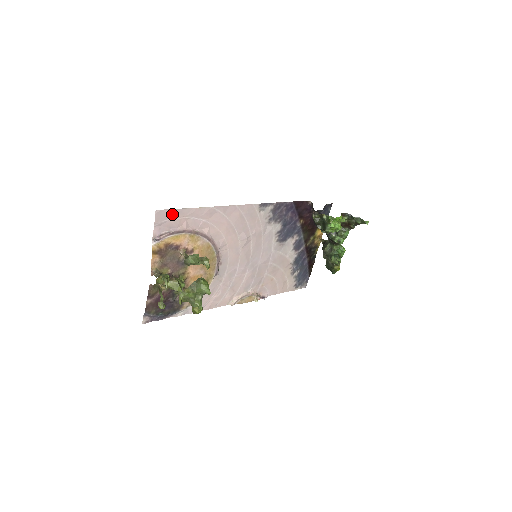
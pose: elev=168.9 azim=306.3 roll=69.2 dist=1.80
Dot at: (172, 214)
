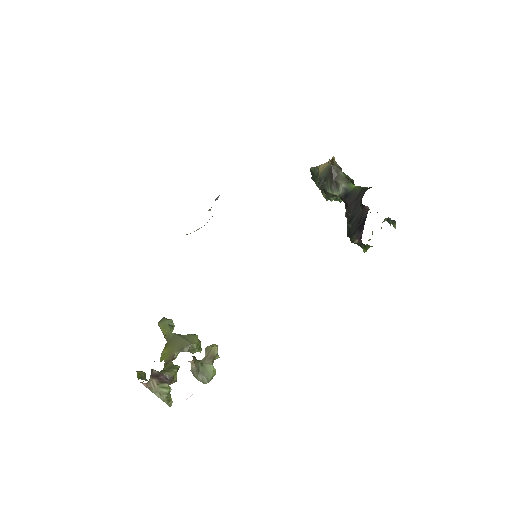
Dot at: occluded
